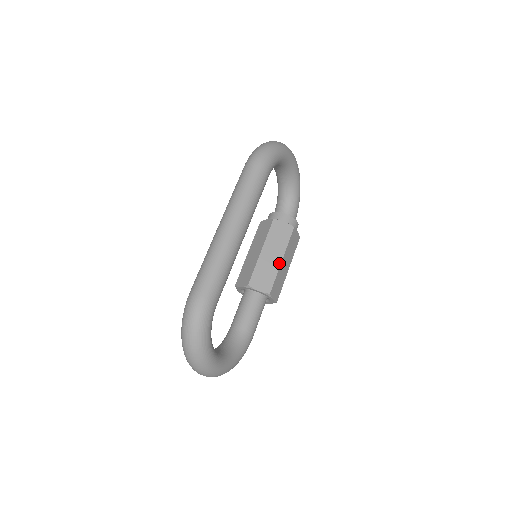
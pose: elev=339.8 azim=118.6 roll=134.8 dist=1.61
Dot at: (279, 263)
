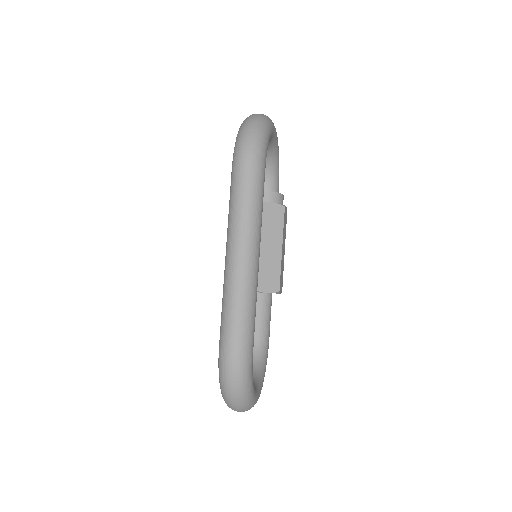
Dot at: (280, 254)
